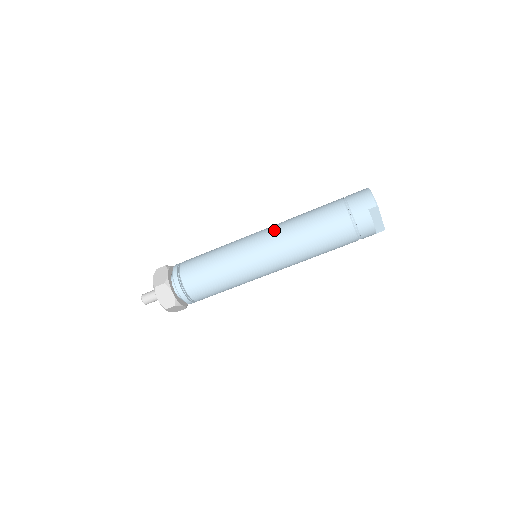
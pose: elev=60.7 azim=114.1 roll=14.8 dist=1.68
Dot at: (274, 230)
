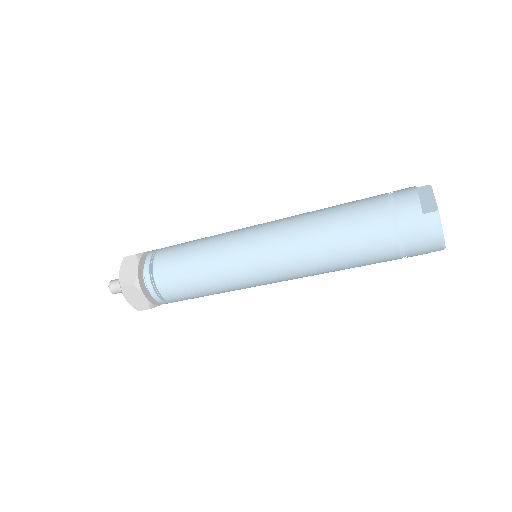
Dot at: (289, 267)
